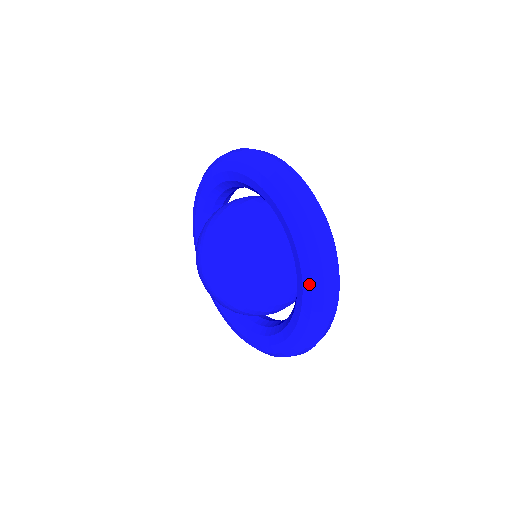
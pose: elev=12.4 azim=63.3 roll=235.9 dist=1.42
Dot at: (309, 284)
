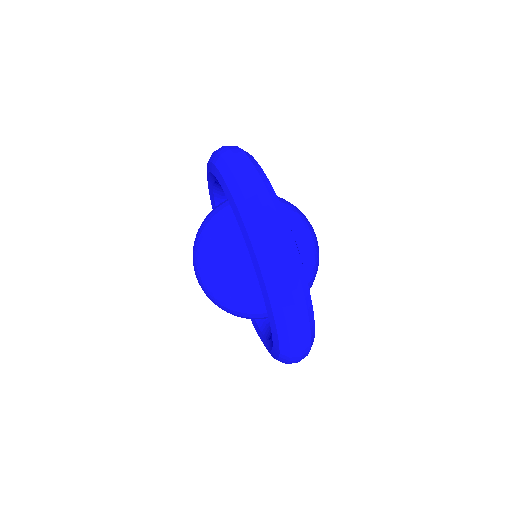
Dot at: (254, 255)
